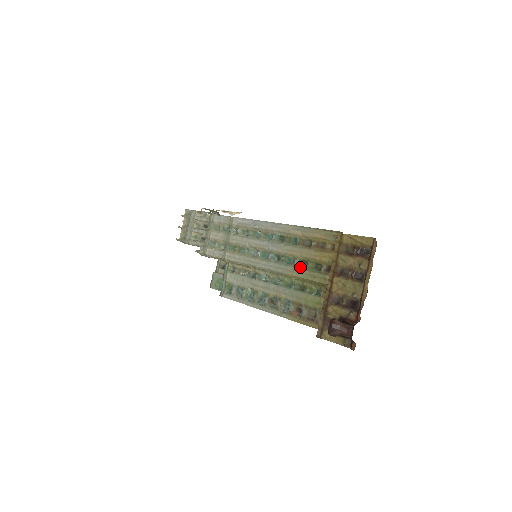
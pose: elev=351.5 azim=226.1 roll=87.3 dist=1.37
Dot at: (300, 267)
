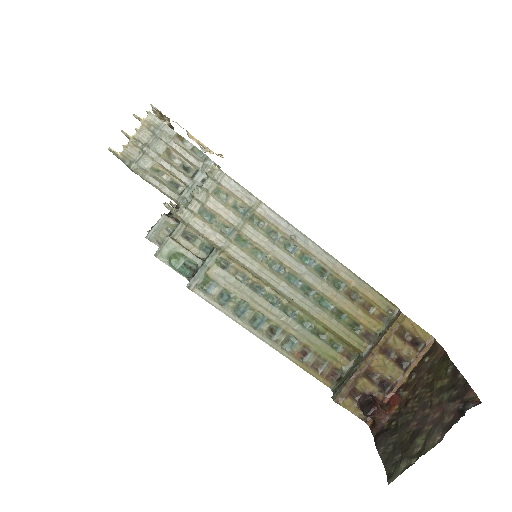
Dot at: (335, 317)
